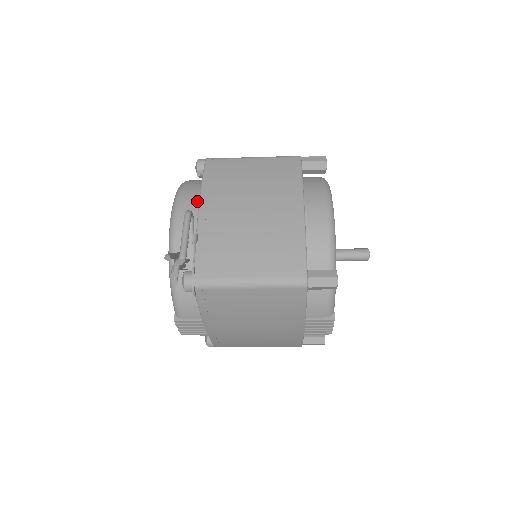
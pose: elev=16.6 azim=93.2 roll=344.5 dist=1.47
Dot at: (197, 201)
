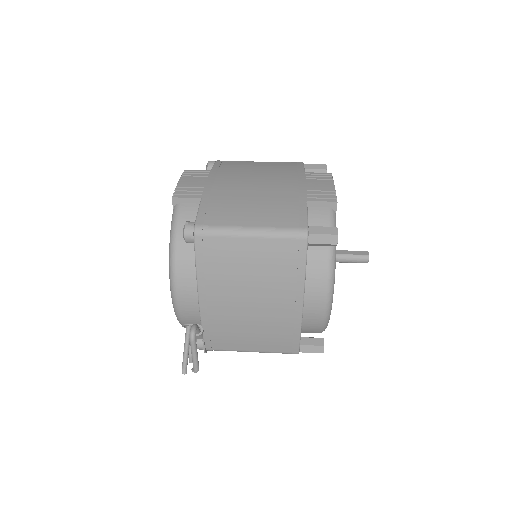
Dot at: (195, 293)
